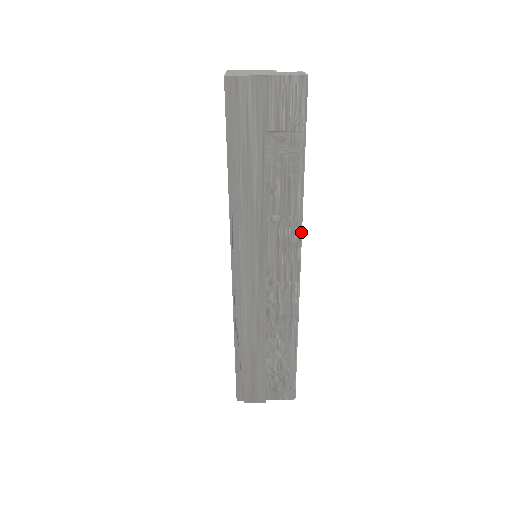
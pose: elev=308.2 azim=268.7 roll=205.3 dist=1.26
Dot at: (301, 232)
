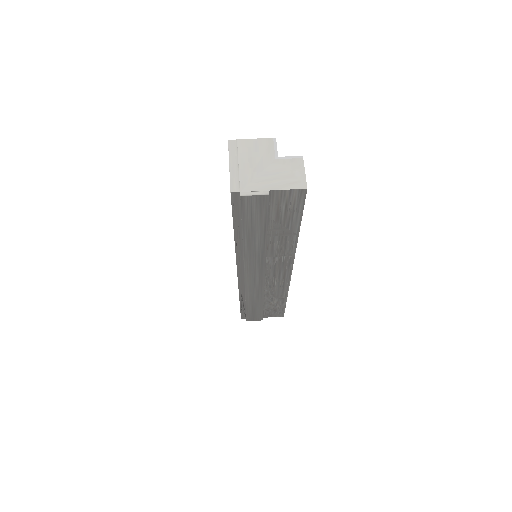
Dot at: (294, 258)
